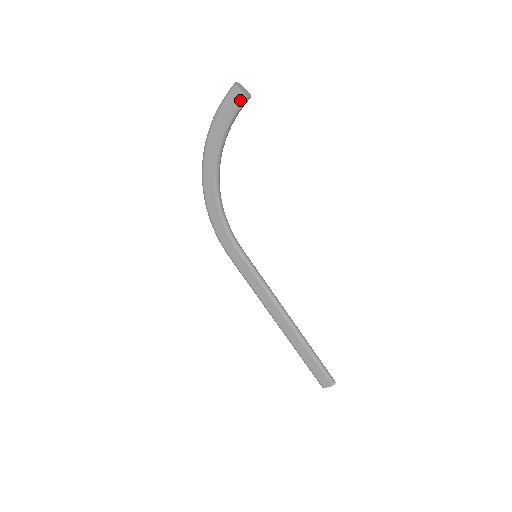
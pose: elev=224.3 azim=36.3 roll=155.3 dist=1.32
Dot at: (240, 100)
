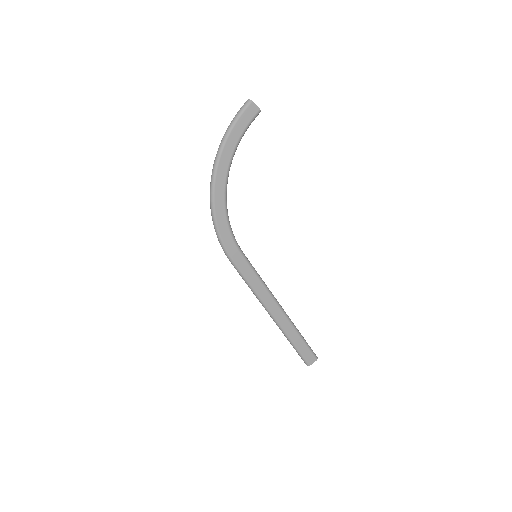
Dot at: (254, 114)
